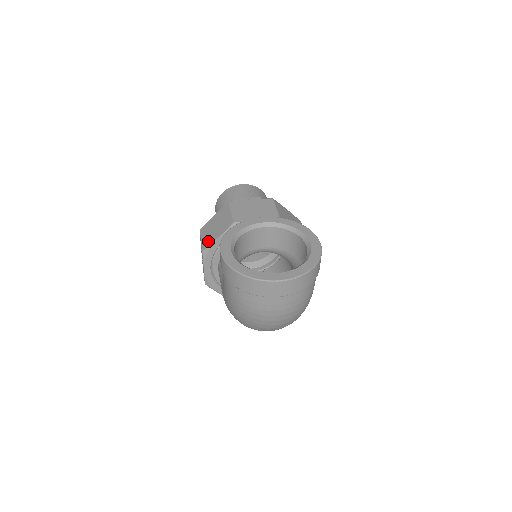
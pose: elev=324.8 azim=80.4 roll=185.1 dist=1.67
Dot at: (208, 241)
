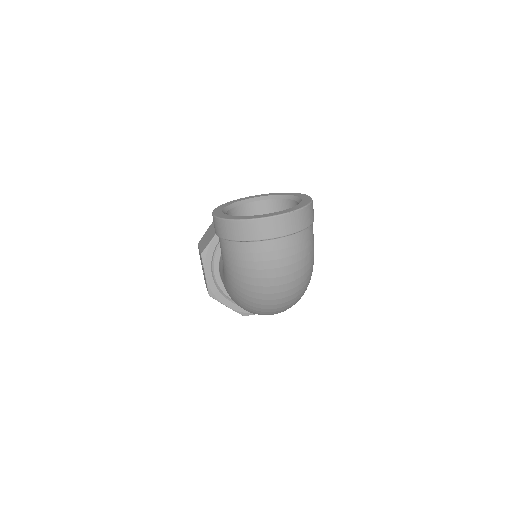
Dot at: (205, 244)
